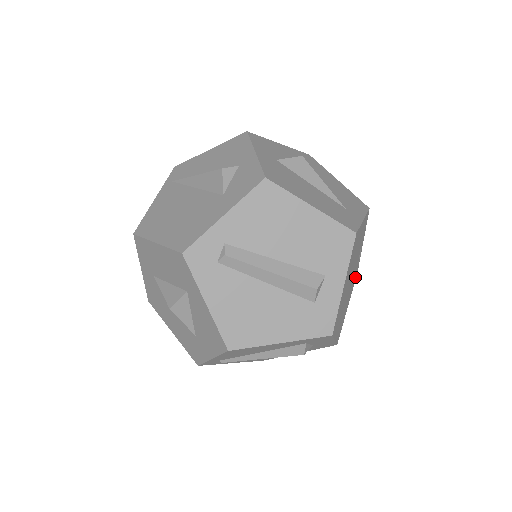
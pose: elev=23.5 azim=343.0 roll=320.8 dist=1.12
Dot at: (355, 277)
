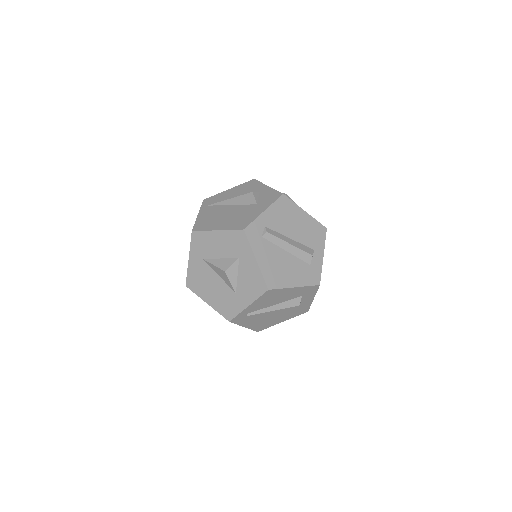
Dot at: occluded
